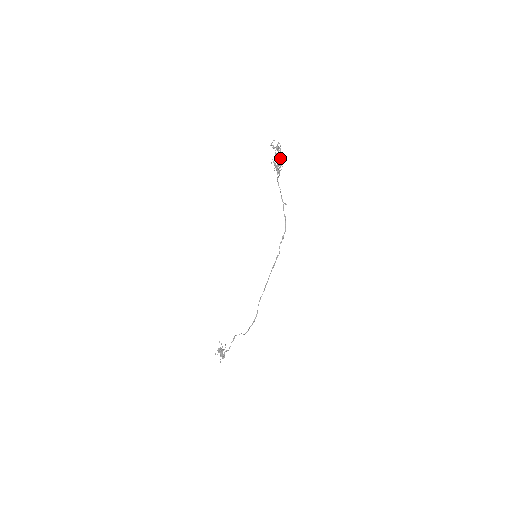
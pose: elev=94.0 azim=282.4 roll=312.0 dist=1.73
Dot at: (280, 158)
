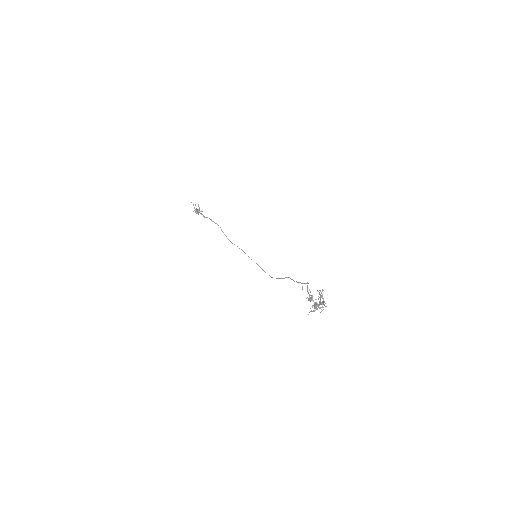
Dot at: (317, 309)
